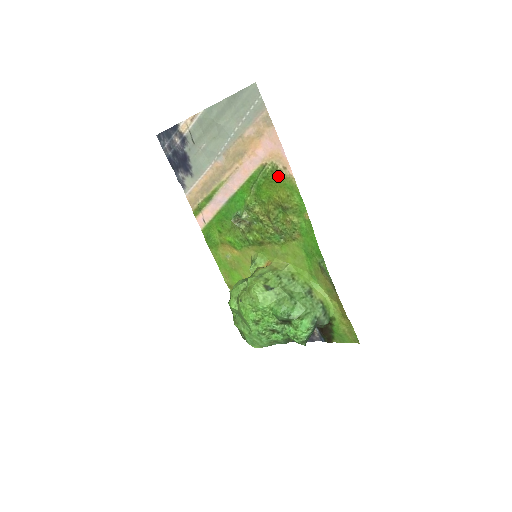
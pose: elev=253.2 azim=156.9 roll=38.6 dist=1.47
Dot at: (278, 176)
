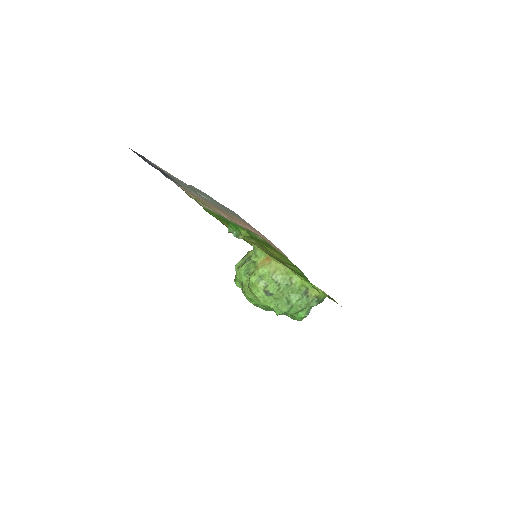
Dot at: (271, 246)
